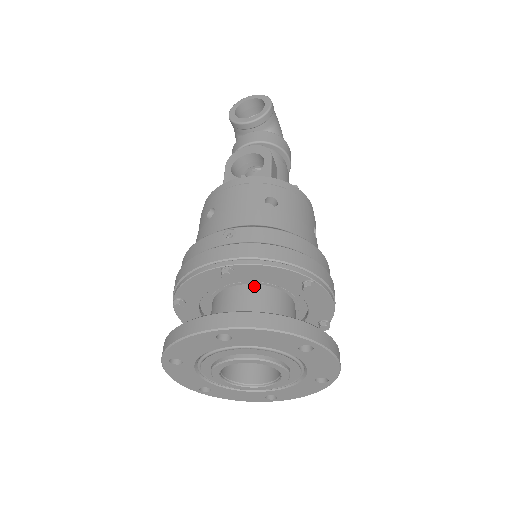
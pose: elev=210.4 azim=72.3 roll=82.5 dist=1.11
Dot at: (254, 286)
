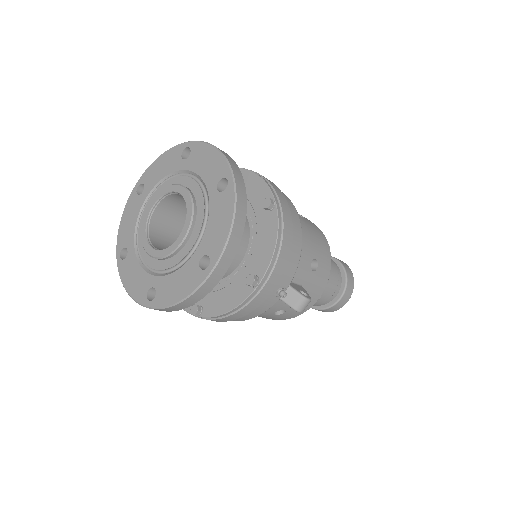
Dot at: occluded
